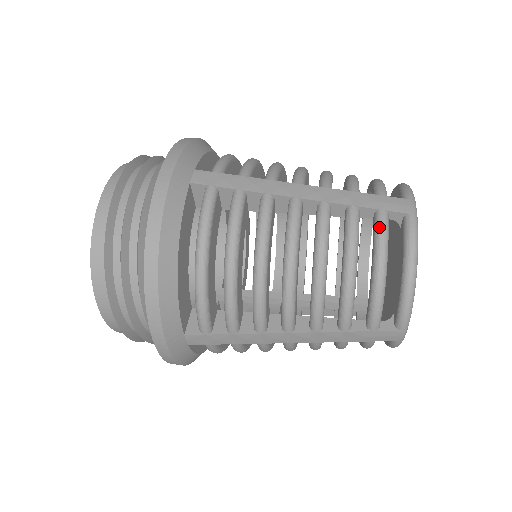
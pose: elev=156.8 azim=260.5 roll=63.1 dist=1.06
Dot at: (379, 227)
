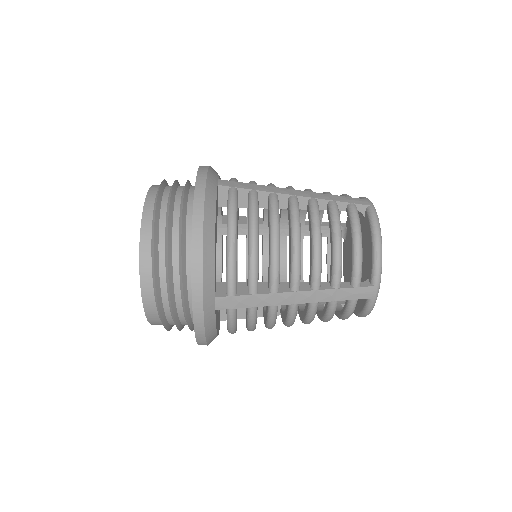
Dot at: (352, 212)
